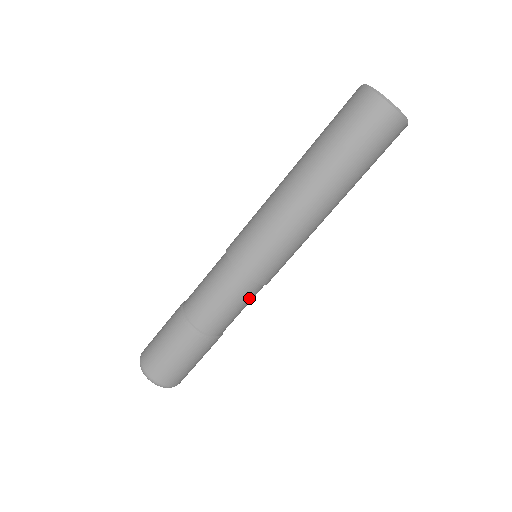
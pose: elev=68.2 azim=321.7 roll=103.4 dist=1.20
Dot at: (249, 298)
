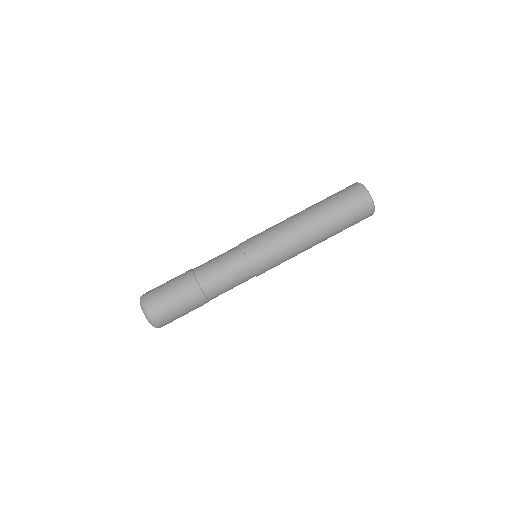
Dot at: (234, 264)
